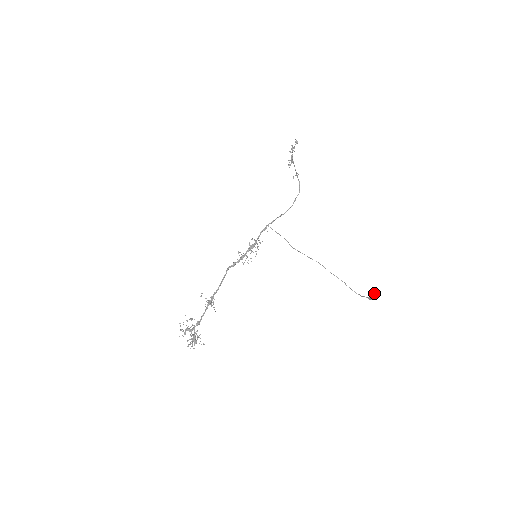
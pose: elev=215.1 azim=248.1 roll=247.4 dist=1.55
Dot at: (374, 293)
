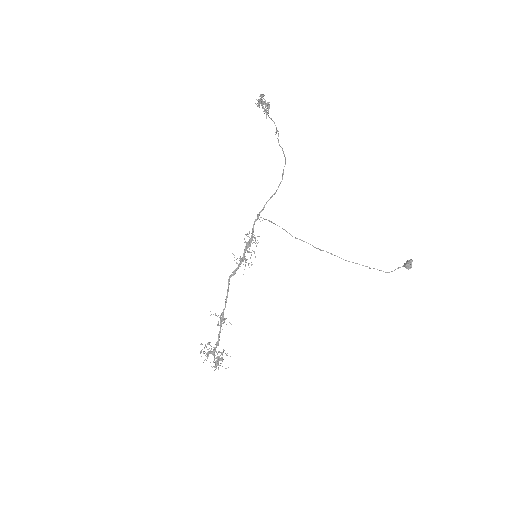
Dot at: (410, 260)
